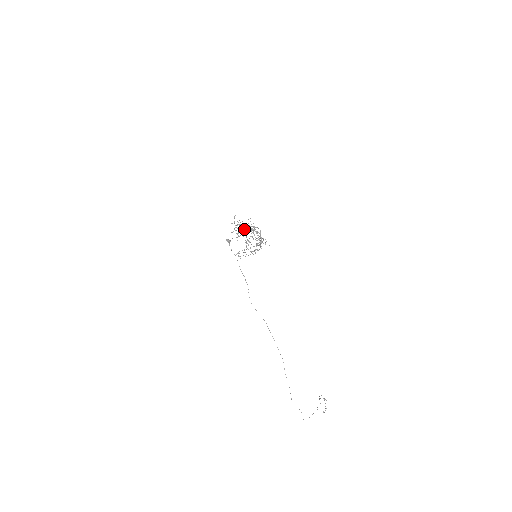
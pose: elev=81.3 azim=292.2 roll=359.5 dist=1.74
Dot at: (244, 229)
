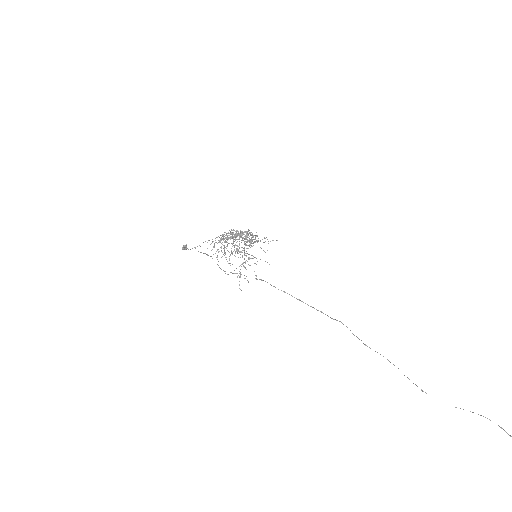
Dot at: (225, 241)
